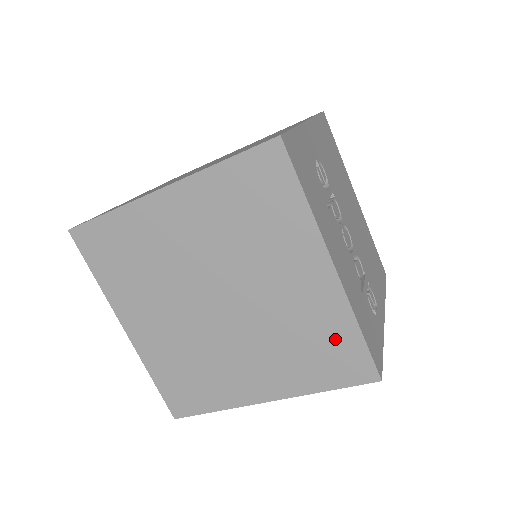
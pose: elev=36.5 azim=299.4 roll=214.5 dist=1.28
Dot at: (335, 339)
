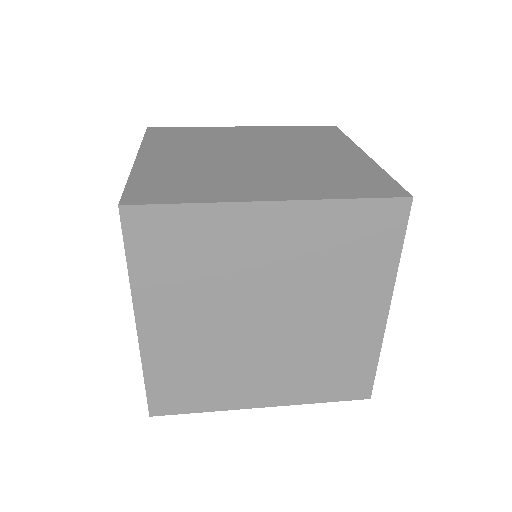
Dot at: (354, 365)
